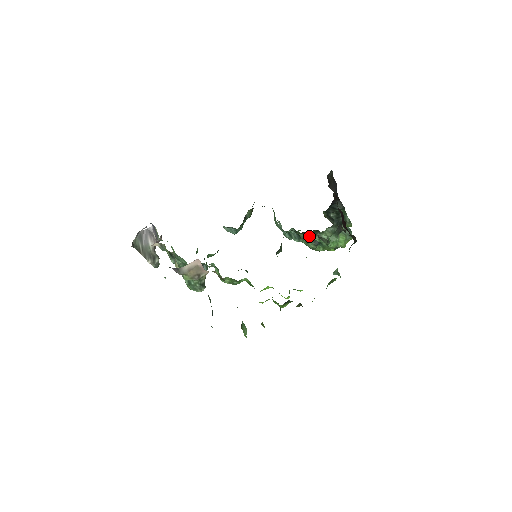
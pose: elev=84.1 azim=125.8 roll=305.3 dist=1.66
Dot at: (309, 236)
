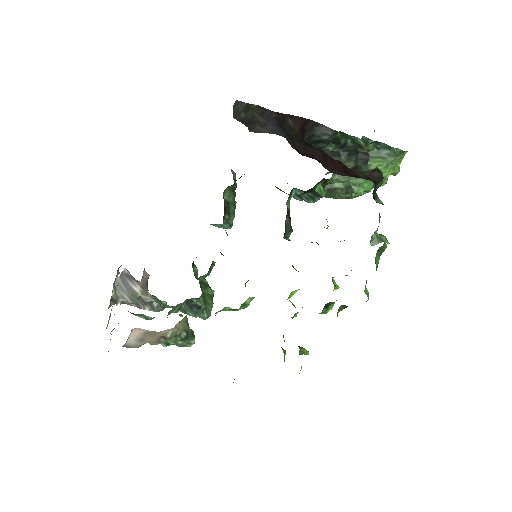
Dot at: (317, 193)
